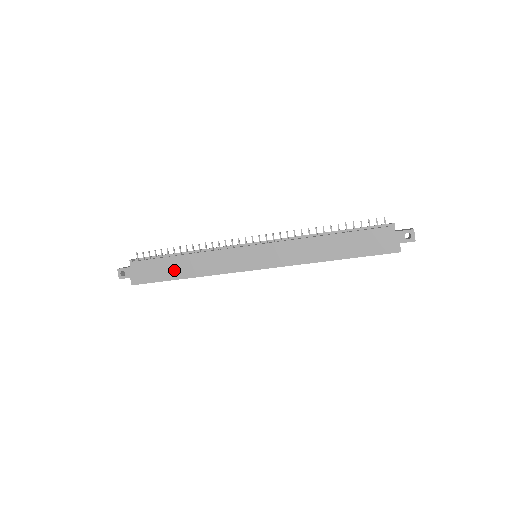
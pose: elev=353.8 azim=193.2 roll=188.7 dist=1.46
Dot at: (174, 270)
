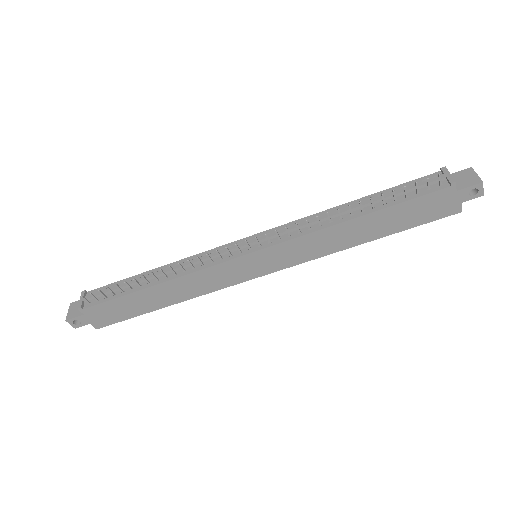
Dot at: (148, 303)
